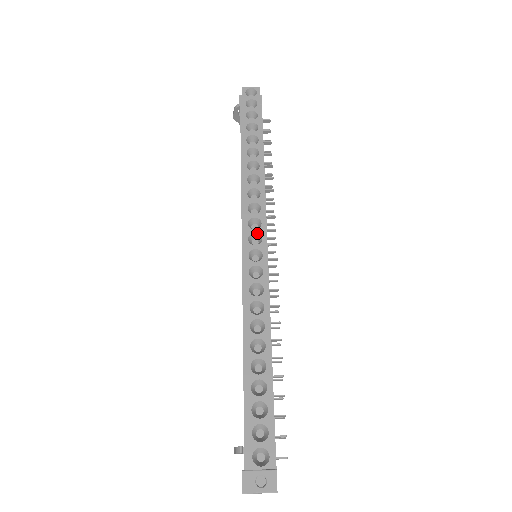
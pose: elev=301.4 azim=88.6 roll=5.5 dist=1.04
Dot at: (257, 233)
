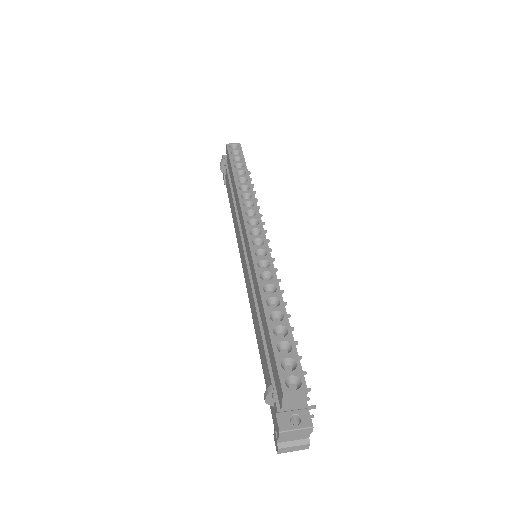
Dot at: (256, 228)
